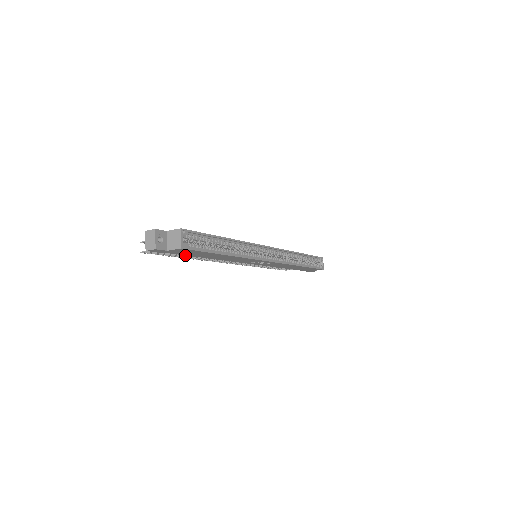
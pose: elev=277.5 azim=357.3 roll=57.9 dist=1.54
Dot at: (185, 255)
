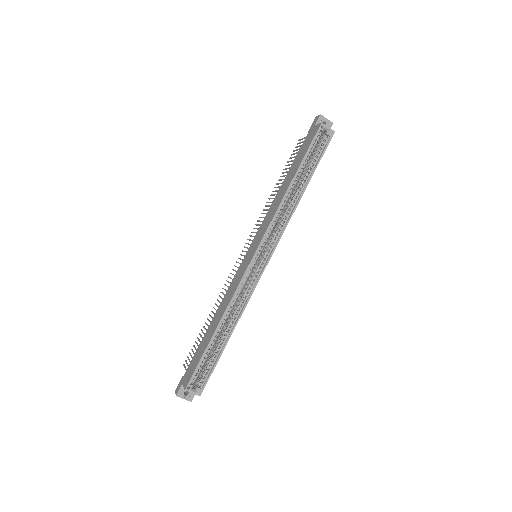
Dot at: occluded
